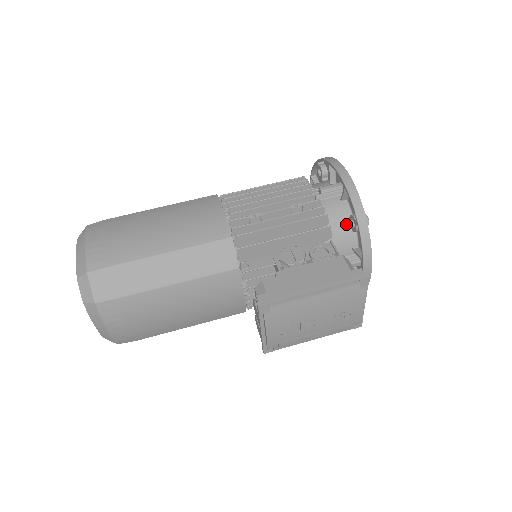
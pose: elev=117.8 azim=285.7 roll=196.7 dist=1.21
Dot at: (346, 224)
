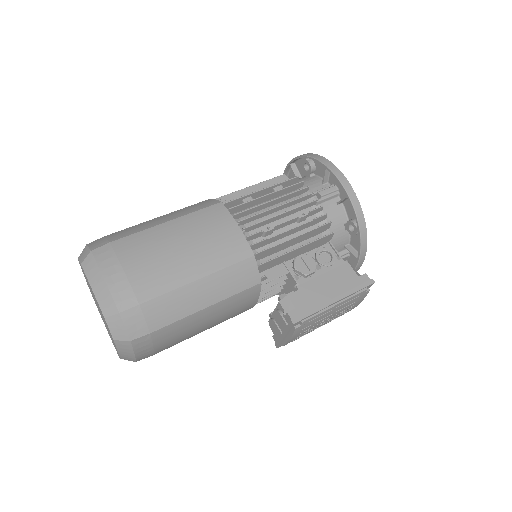
Dot at: (342, 226)
